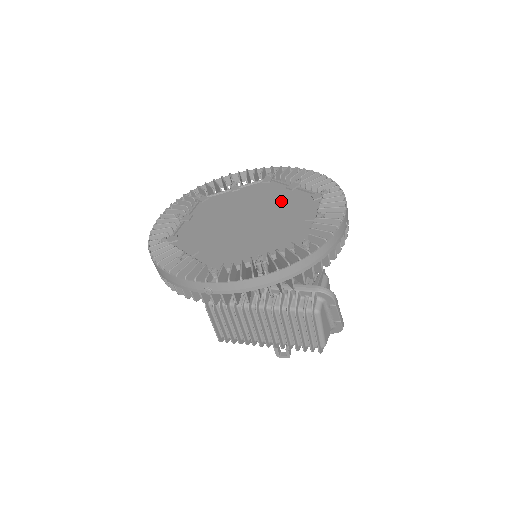
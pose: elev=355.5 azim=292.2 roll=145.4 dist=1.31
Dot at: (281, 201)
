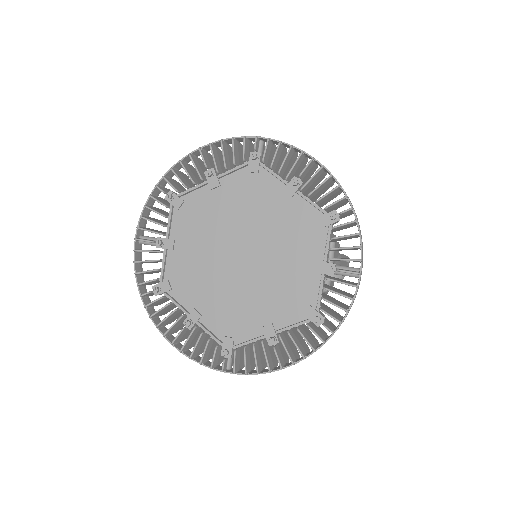
Dot at: (279, 220)
